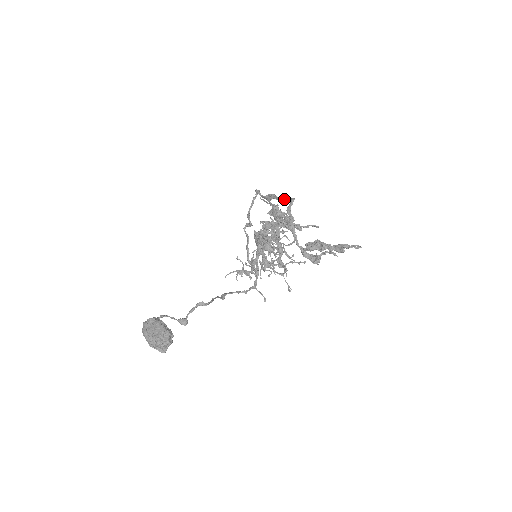
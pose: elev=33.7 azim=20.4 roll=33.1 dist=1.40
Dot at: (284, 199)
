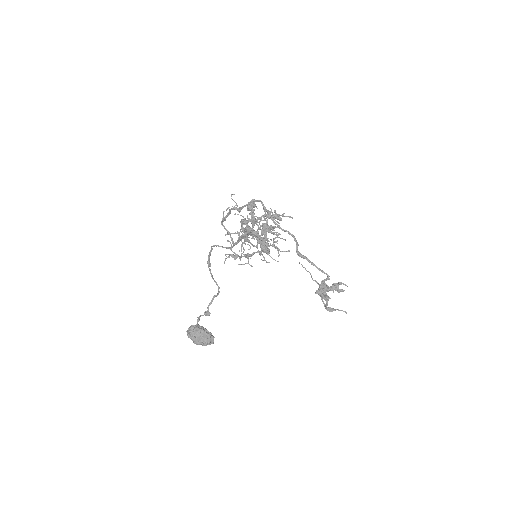
Dot at: (319, 270)
